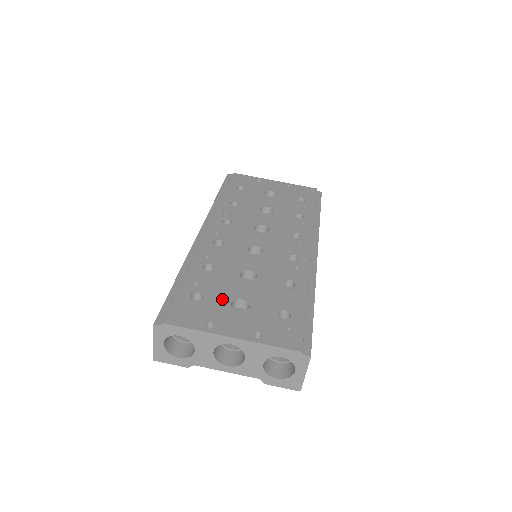
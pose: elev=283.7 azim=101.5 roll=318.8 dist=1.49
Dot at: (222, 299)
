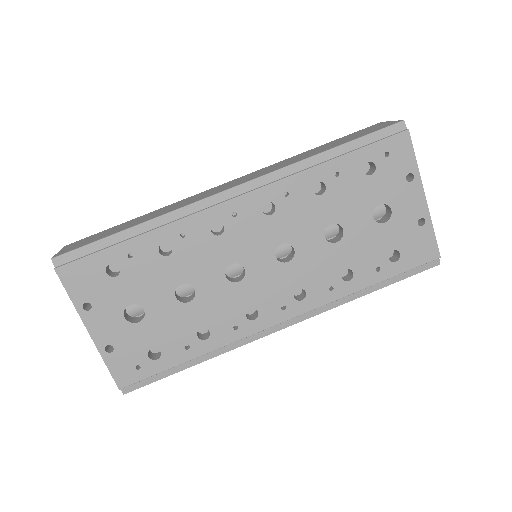
Dot at: (129, 294)
